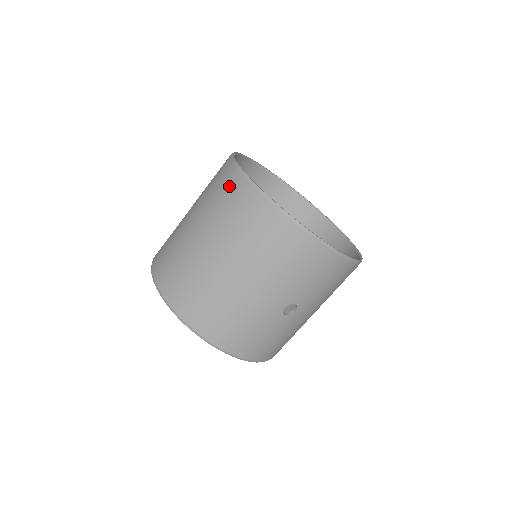
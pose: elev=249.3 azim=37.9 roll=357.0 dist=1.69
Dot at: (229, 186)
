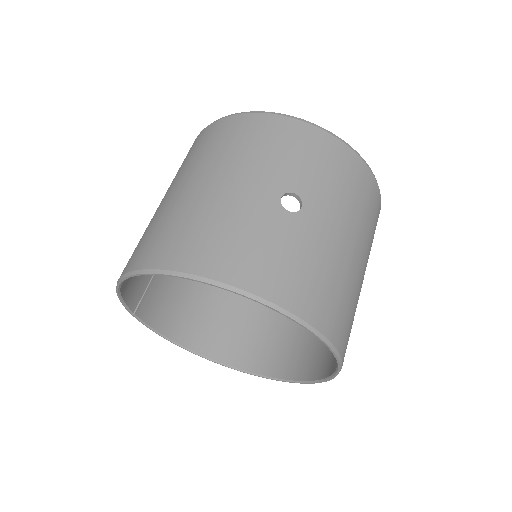
Dot at: occluded
